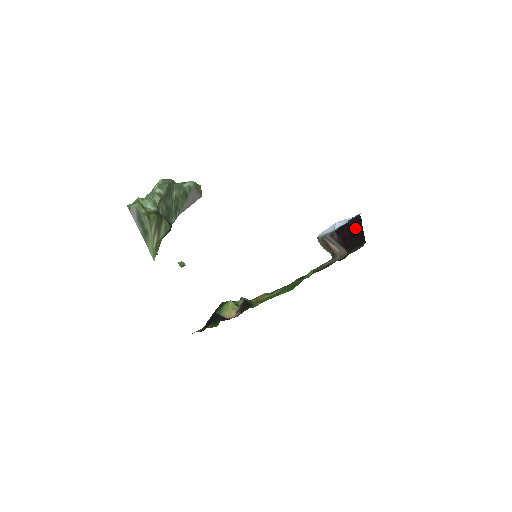
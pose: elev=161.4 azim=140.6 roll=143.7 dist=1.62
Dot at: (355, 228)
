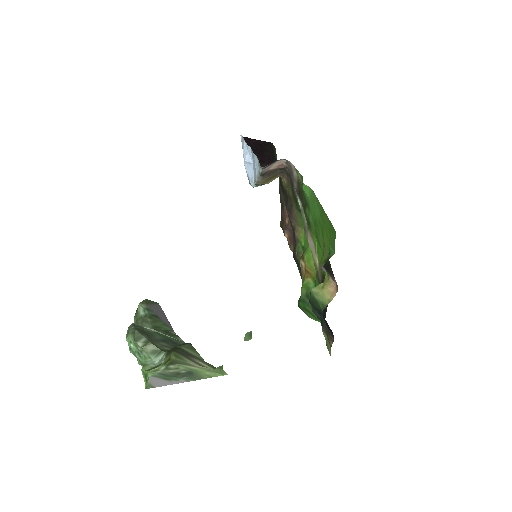
Dot at: (254, 148)
